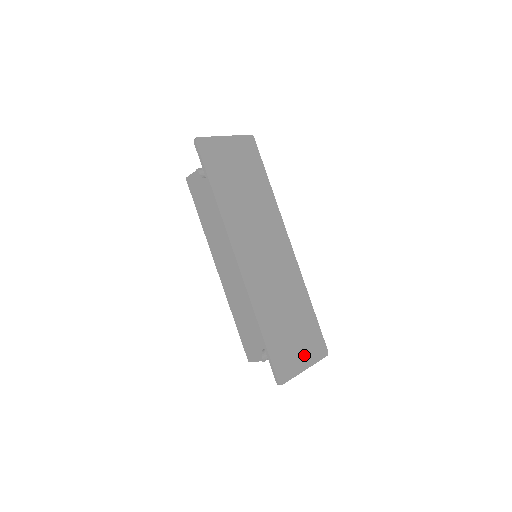
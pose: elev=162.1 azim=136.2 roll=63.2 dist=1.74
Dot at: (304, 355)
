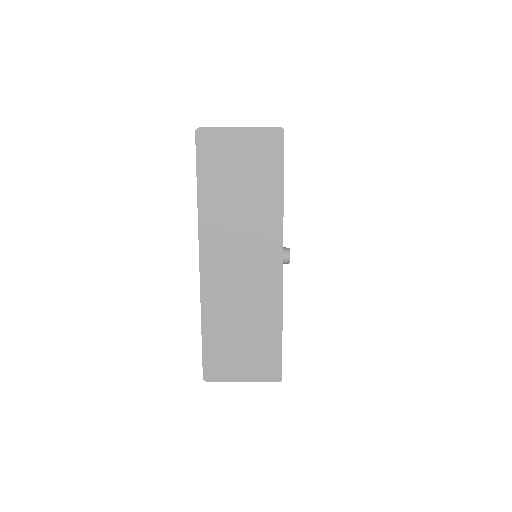
Dot at: (246, 369)
